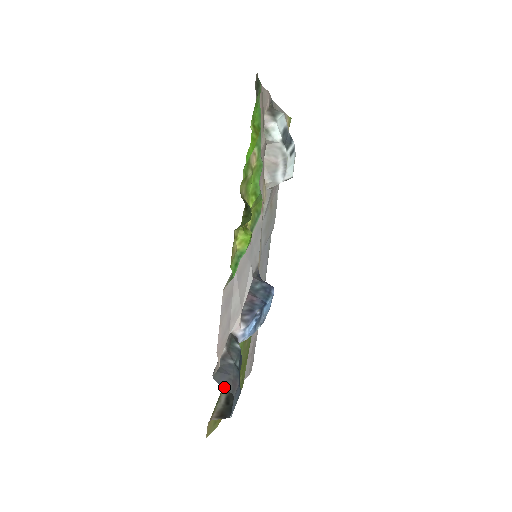
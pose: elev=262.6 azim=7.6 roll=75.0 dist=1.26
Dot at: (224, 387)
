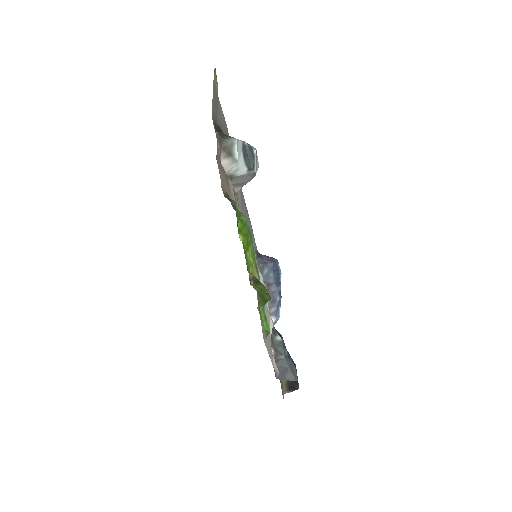
Dot at: occluded
